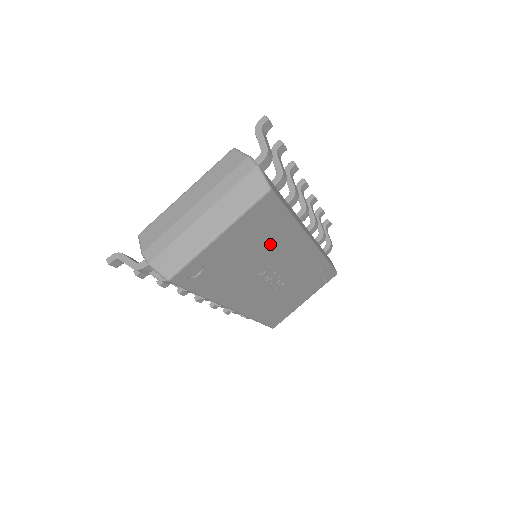
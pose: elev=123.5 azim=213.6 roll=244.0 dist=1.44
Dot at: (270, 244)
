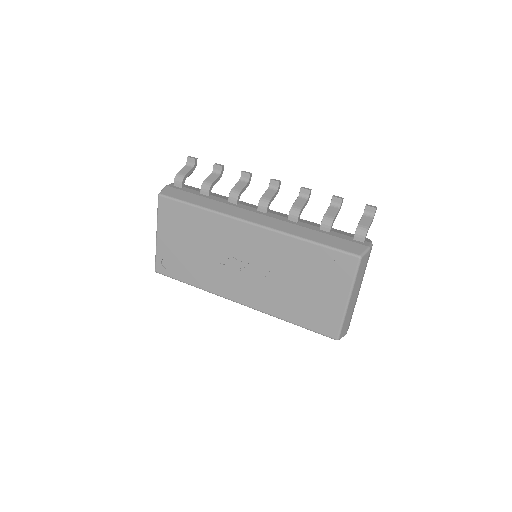
Dot at: (204, 234)
